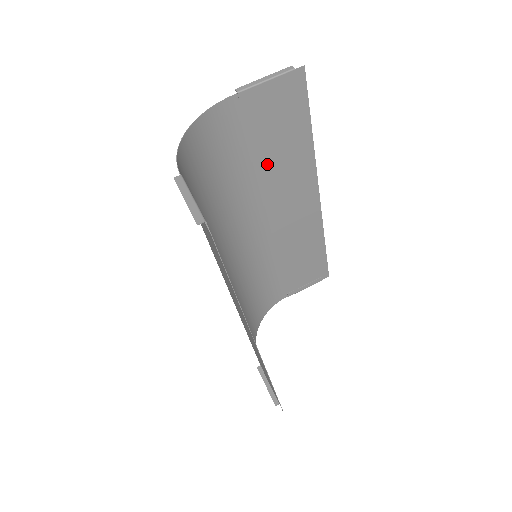
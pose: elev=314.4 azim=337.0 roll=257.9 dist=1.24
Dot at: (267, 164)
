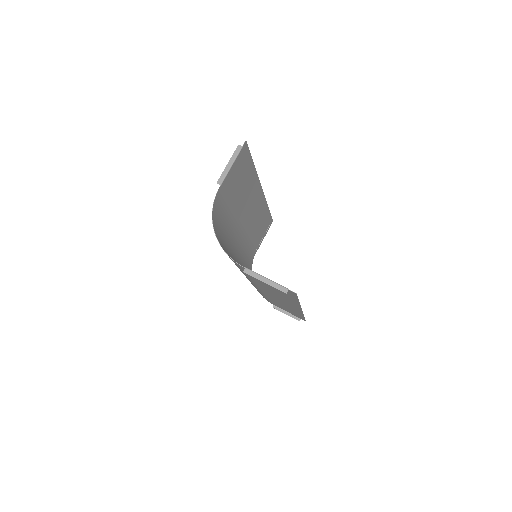
Dot at: (238, 202)
